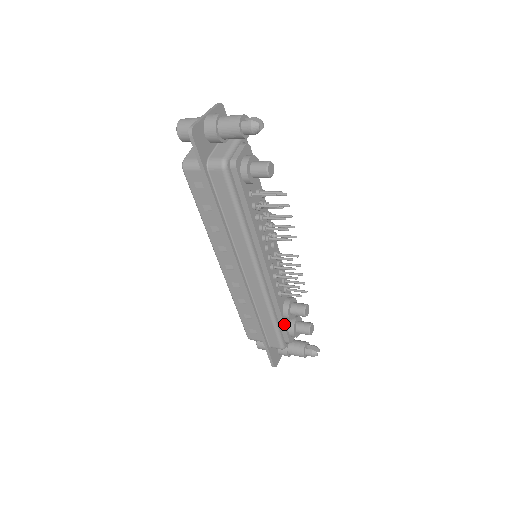
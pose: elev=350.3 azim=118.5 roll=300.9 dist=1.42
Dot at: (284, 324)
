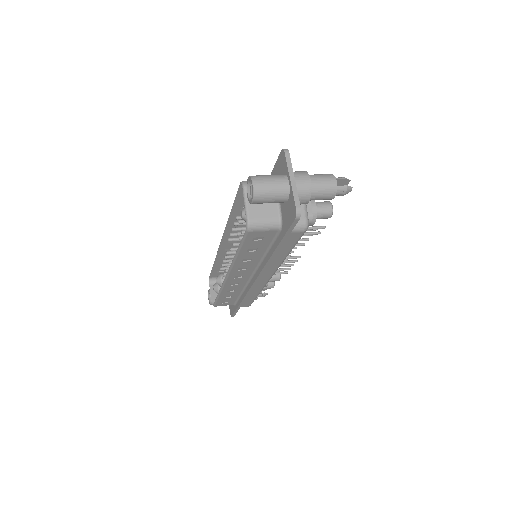
Dot at: occluded
